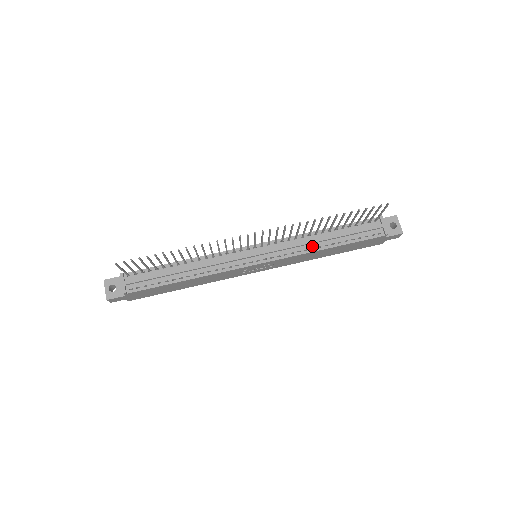
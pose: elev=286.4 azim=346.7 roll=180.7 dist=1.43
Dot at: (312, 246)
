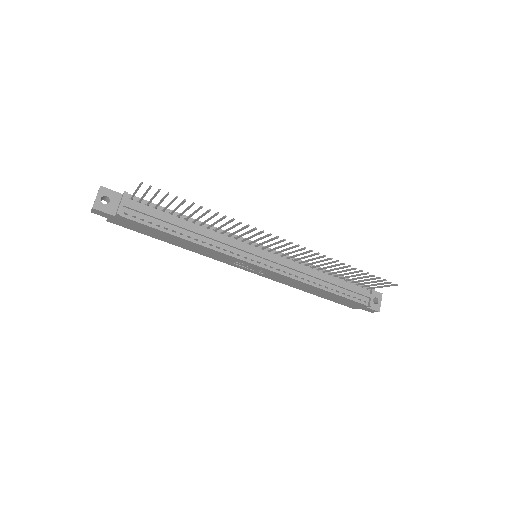
Dot at: (309, 278)
